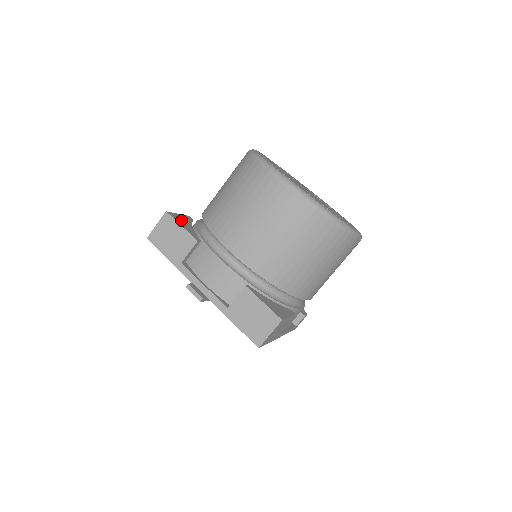
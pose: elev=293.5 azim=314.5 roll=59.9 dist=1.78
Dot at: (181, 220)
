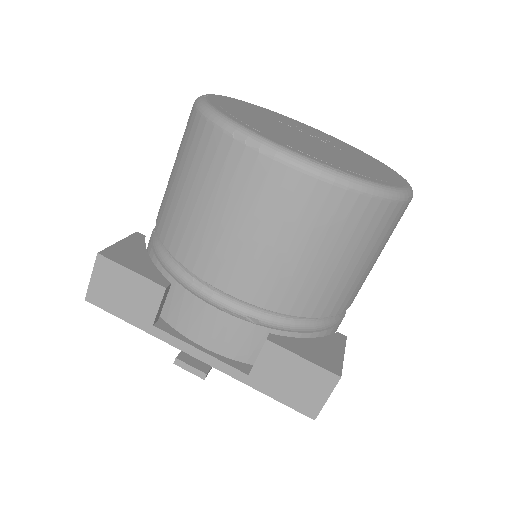
Dot at: (127, 255)
